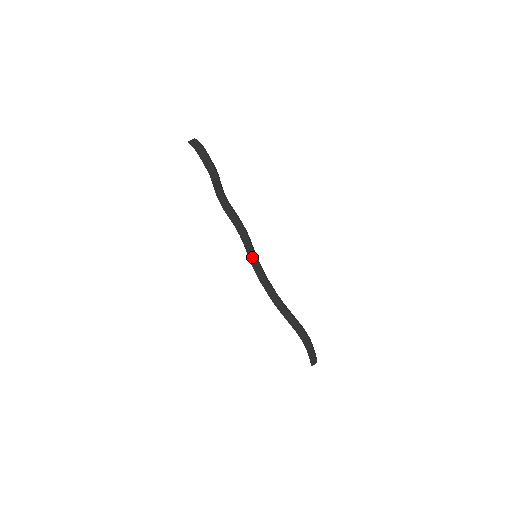
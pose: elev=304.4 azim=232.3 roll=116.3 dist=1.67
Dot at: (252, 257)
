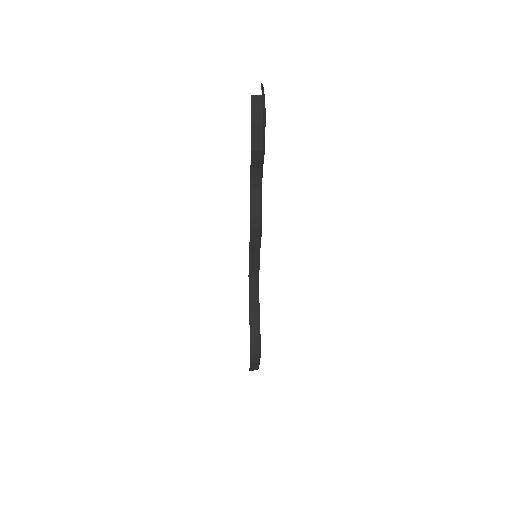
Dot at: (254, 251)
